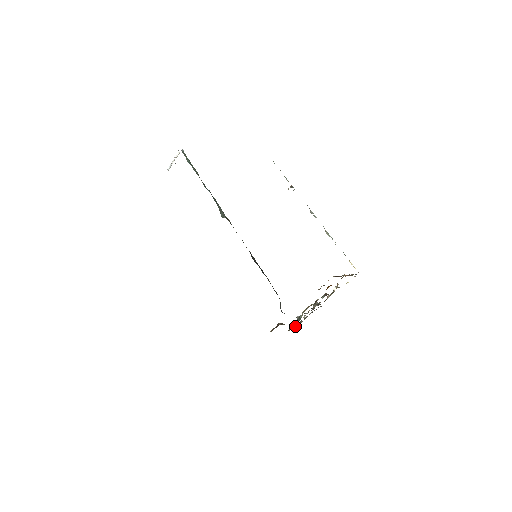
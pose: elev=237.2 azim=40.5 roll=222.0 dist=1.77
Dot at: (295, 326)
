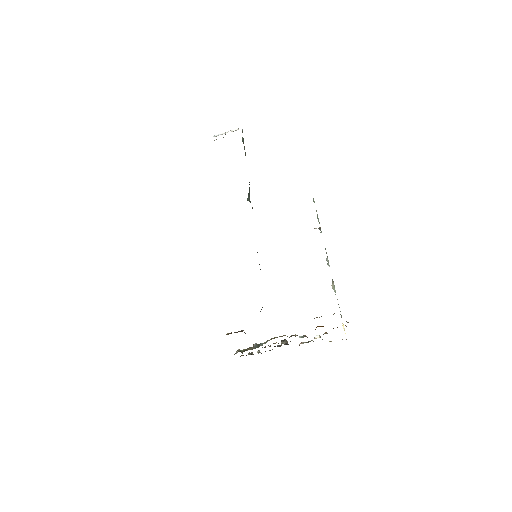
Dot at: (242, 355)
